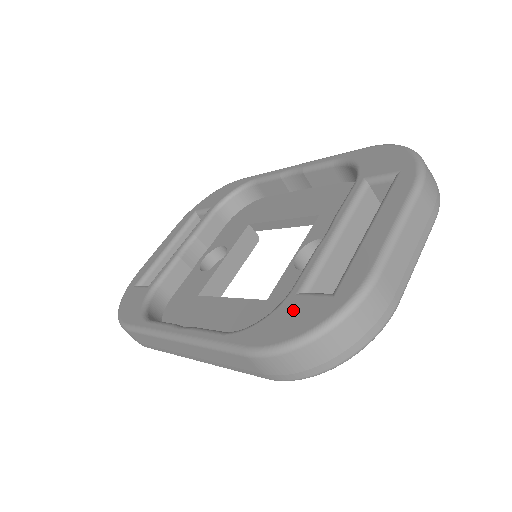
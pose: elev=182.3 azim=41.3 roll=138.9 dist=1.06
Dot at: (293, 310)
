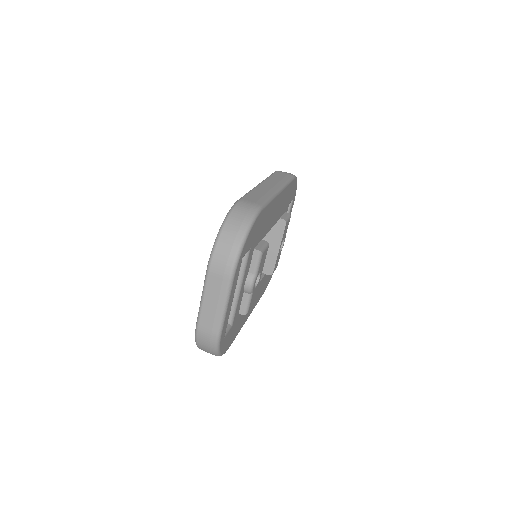
Dot at: occluded
